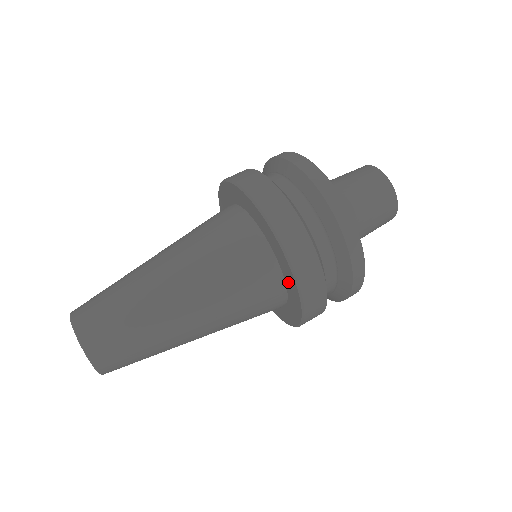
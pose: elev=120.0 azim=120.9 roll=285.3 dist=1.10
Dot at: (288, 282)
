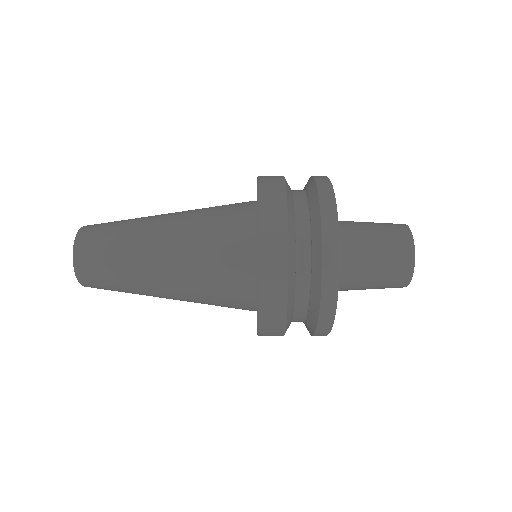
Dot at: occluded
